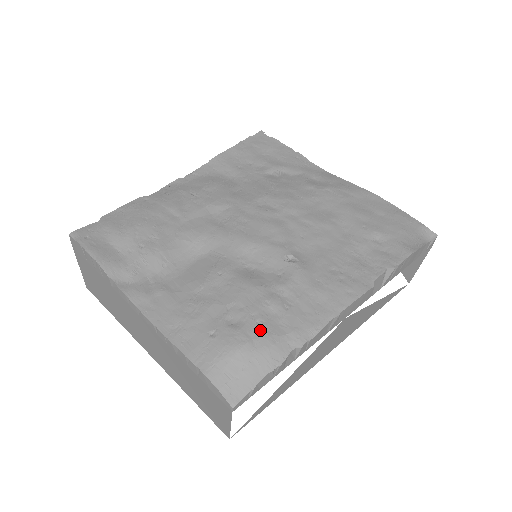
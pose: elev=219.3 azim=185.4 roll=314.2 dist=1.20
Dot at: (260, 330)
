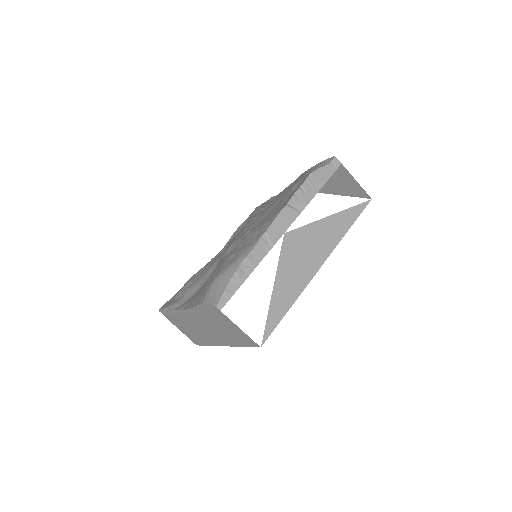
Dot at: (225, 267)
